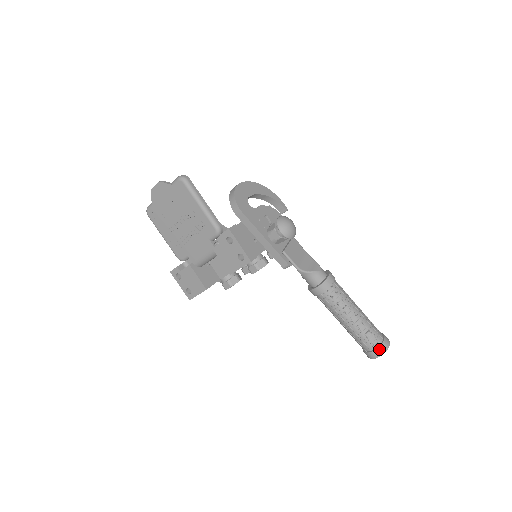
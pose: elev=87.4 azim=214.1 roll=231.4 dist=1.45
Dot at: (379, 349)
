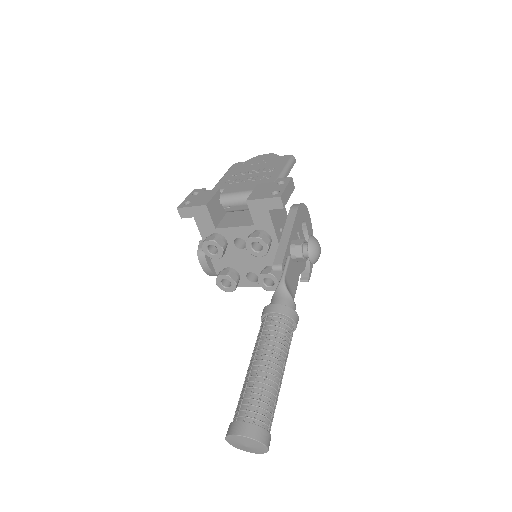
Dot at: (256, 427)
